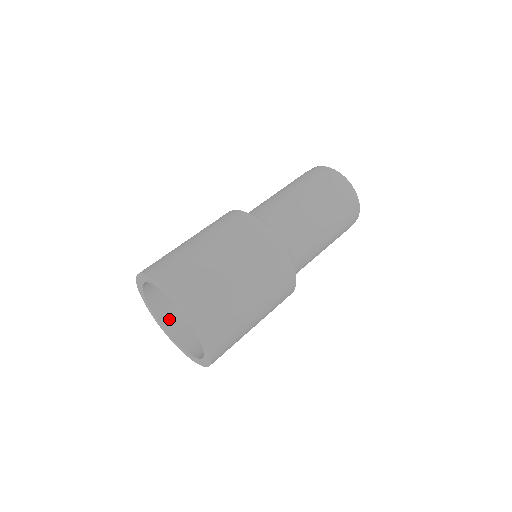
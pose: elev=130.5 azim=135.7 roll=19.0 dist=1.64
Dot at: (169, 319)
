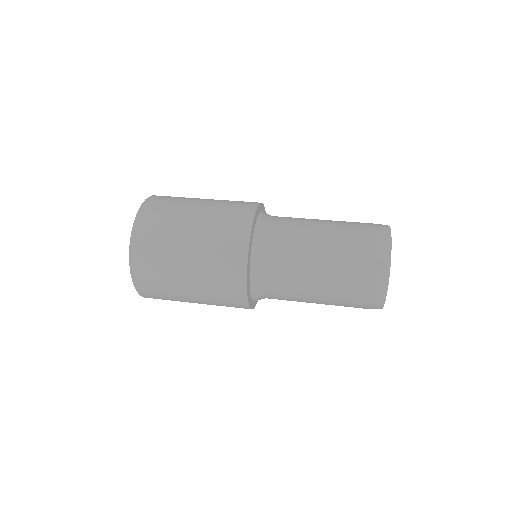
Dot at: occluded
